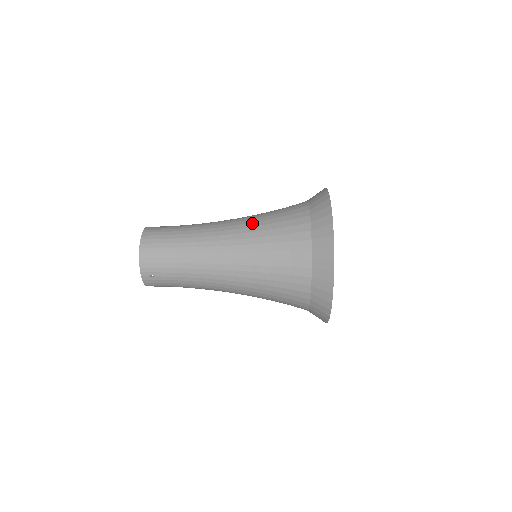
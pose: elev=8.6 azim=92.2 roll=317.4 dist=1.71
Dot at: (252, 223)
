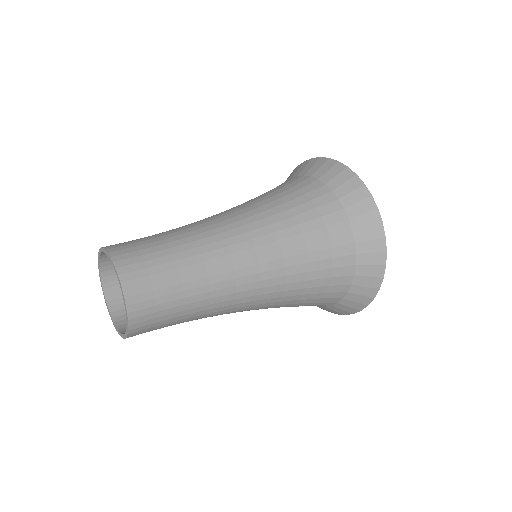
Dot at: (280, 242)
